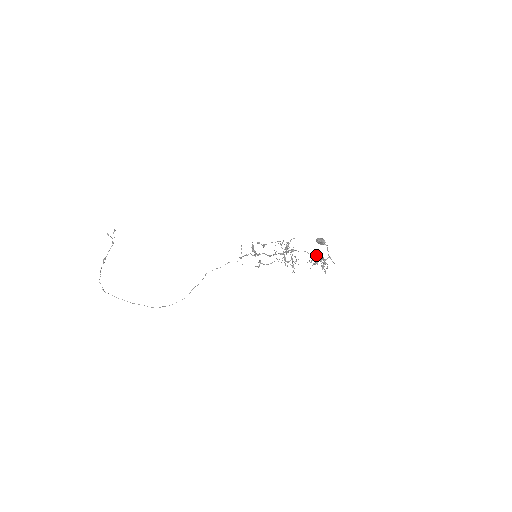
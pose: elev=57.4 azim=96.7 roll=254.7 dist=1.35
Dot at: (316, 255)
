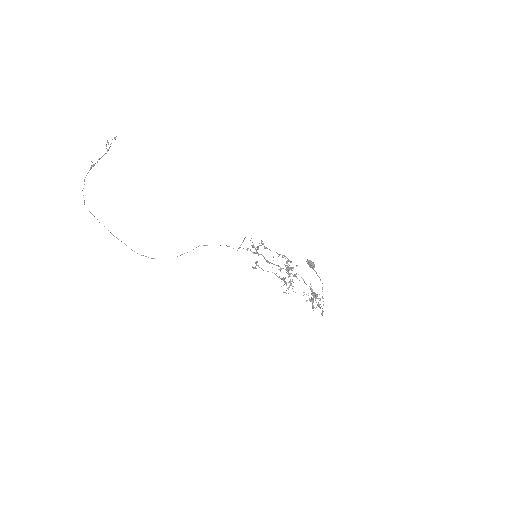
Dot at: (315, 293)
